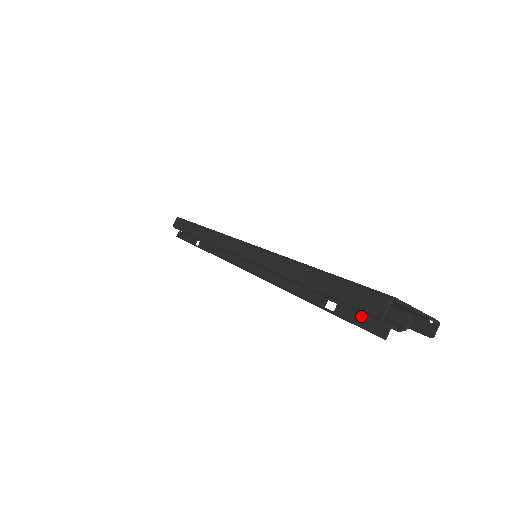
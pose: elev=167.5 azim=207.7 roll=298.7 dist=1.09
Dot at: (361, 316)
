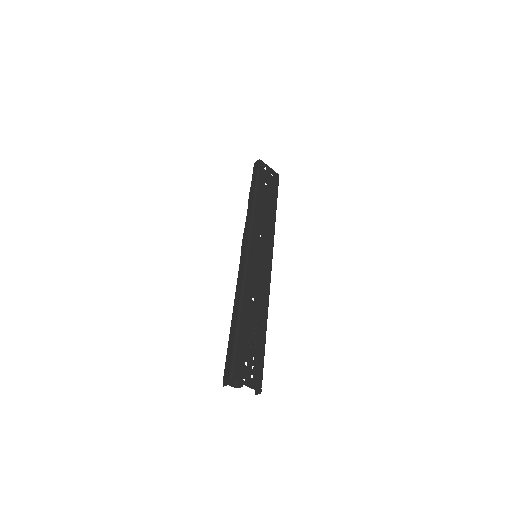
Dot at: occluded
